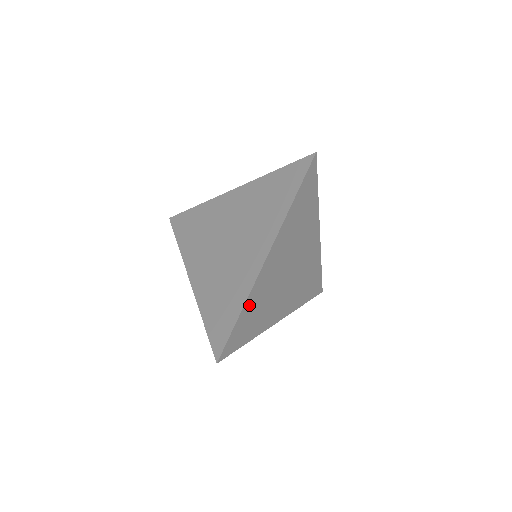
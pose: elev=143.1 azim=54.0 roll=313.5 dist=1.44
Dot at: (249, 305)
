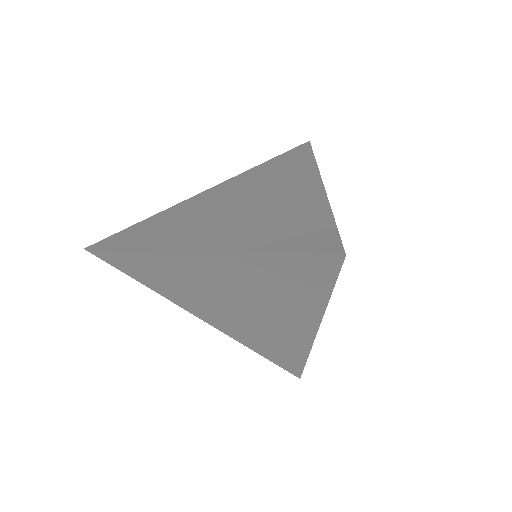
Dot at: occluded
